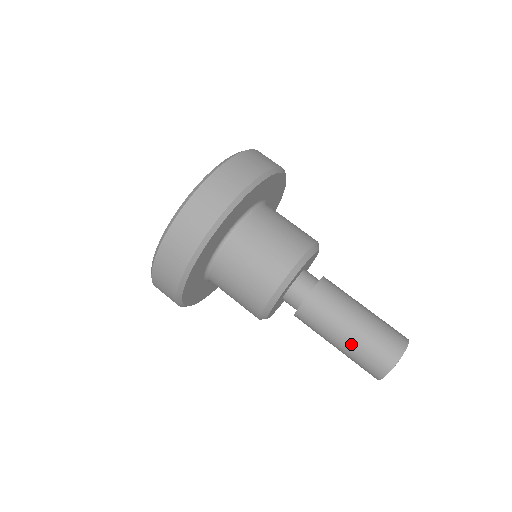
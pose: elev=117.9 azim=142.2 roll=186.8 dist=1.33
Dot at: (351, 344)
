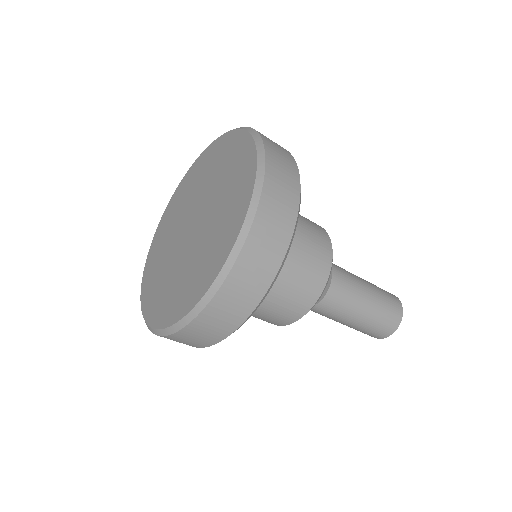
Dot at: (362, 324)
